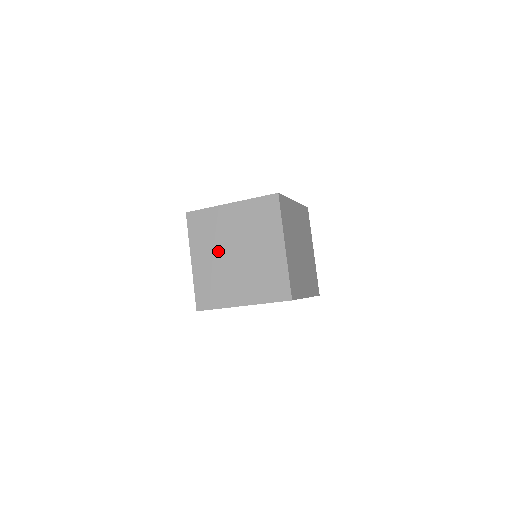
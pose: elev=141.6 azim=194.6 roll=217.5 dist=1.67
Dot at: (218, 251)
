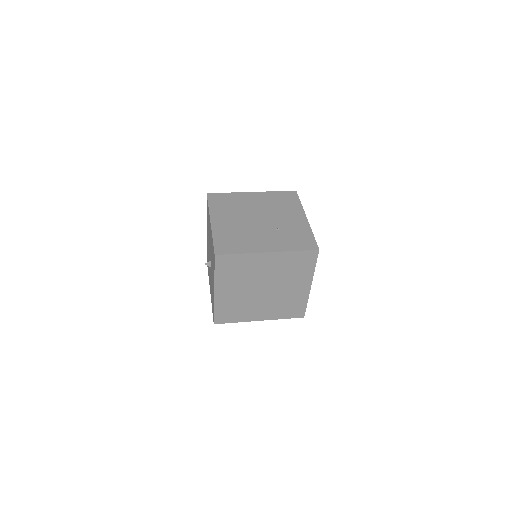
Dot at: (246, 286)
